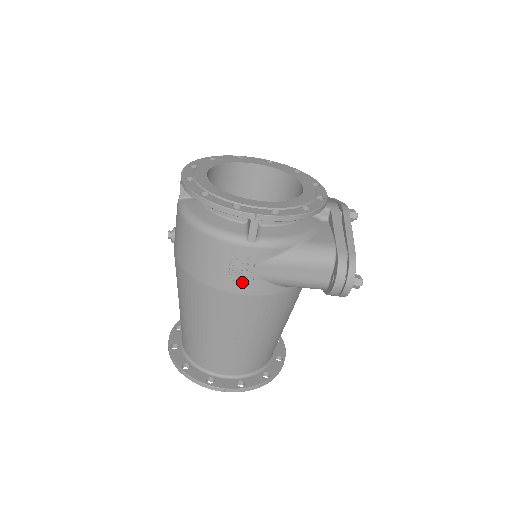
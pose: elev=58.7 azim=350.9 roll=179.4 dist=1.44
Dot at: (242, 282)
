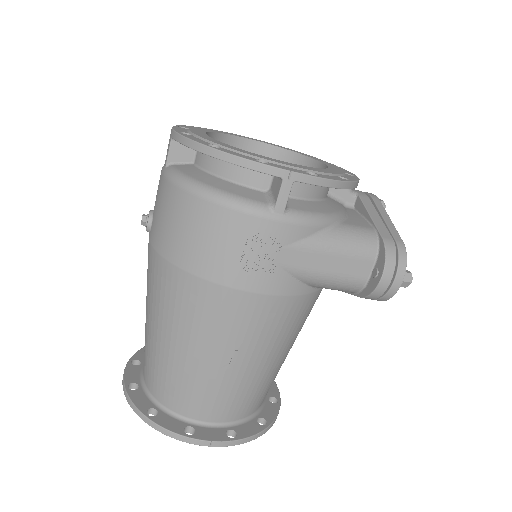
Dot at: (258, 274)
